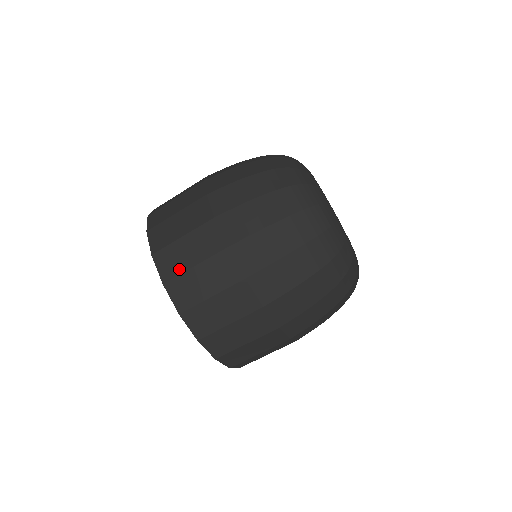
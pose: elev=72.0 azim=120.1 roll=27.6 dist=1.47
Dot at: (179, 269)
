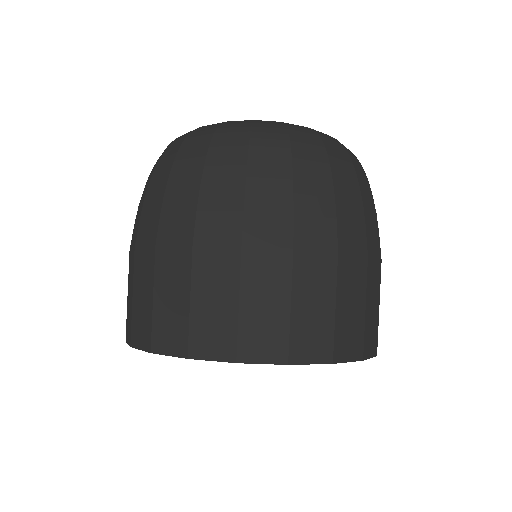
Dot at: (183, 325)
